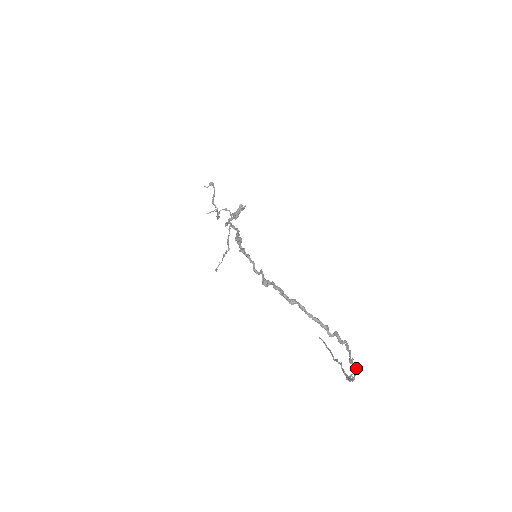
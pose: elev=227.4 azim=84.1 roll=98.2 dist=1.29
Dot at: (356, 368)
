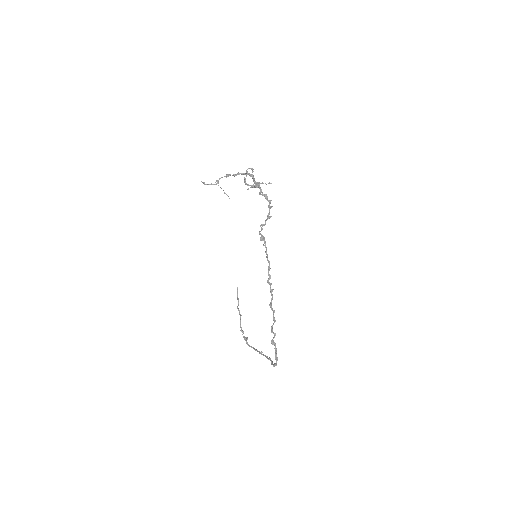
Dot at: (258, 351)
